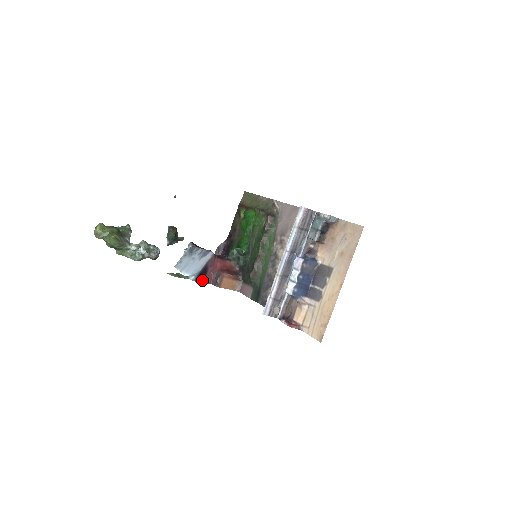
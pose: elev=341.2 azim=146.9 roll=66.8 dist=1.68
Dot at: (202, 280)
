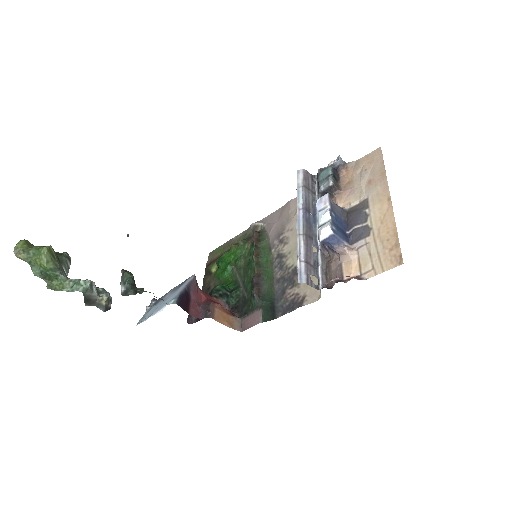
Dot at: (185, 309)
